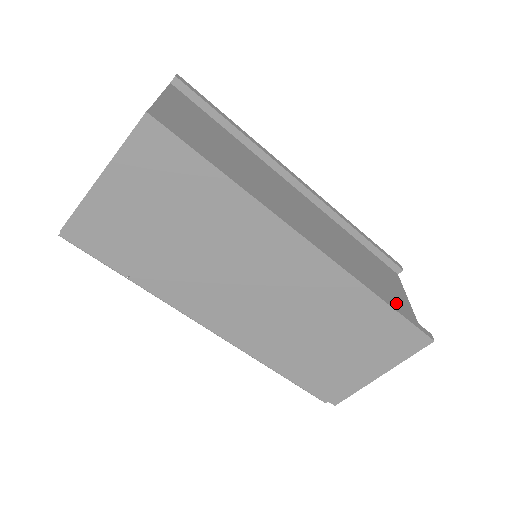
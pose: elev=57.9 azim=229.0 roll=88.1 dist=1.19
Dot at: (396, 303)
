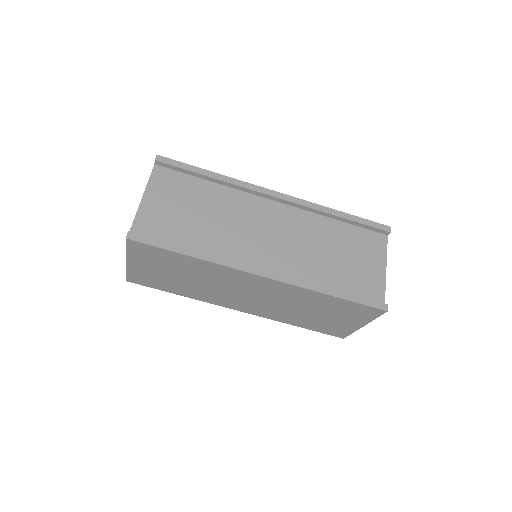
Dot at: (362, 280)
